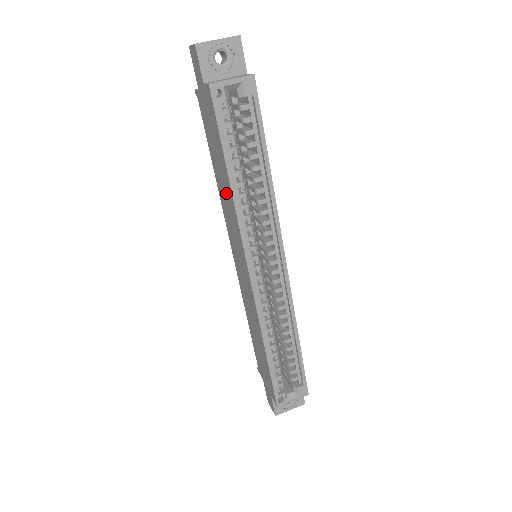
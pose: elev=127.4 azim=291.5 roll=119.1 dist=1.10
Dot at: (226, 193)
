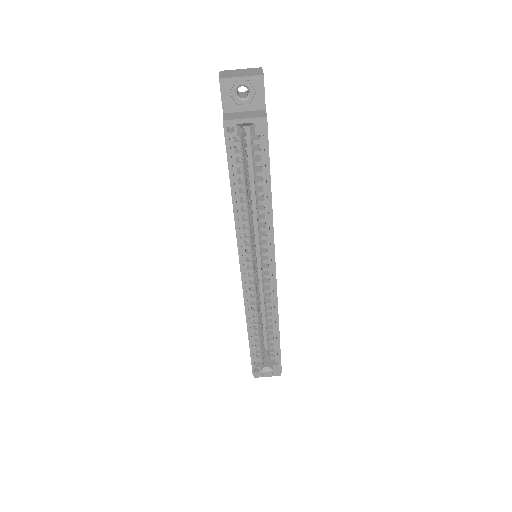
Dot at: occluded
